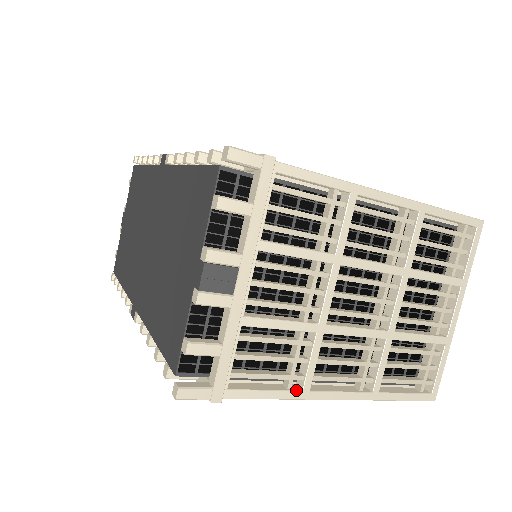
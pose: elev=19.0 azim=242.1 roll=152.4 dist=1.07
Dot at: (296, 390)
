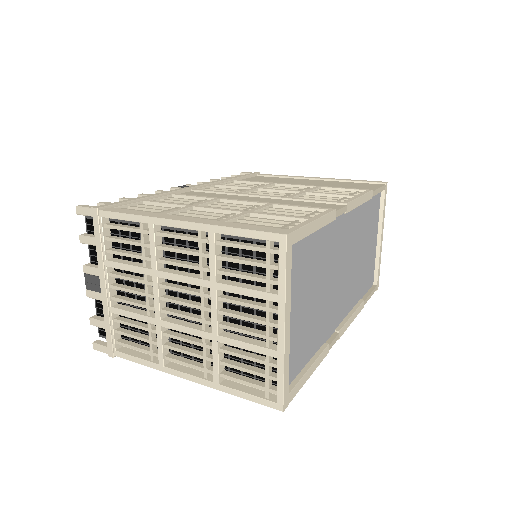
Dot at: (155, 363)
